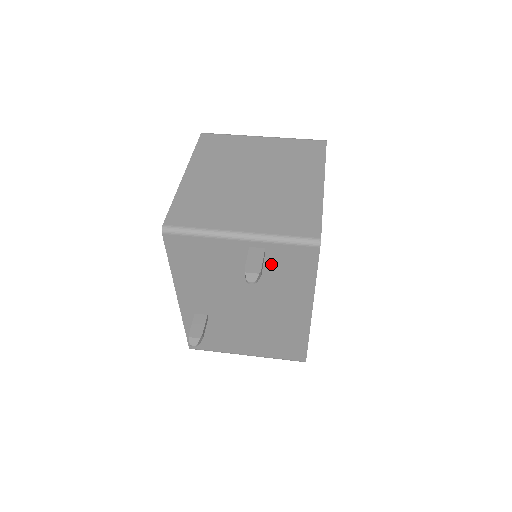
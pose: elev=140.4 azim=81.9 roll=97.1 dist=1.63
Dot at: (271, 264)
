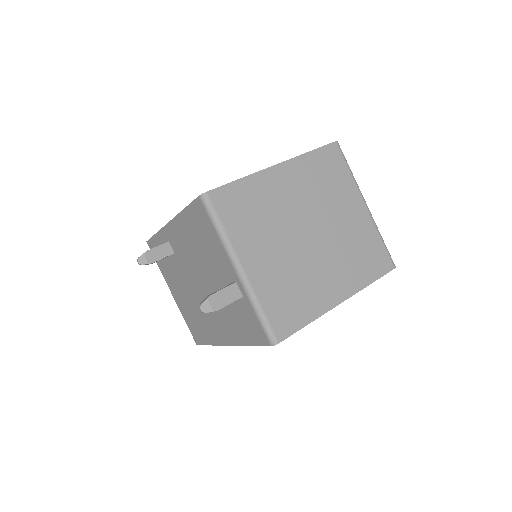
Dot at: (237, 304)
